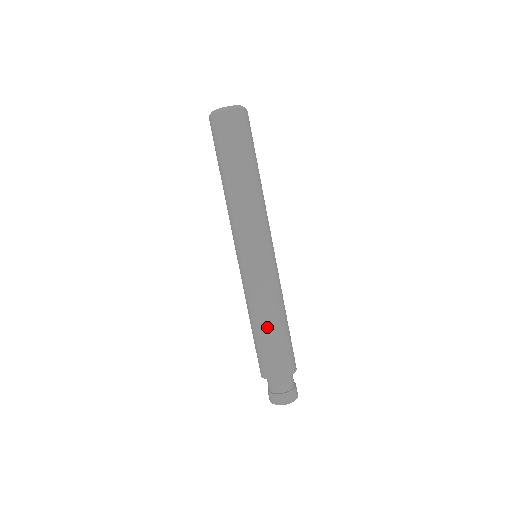
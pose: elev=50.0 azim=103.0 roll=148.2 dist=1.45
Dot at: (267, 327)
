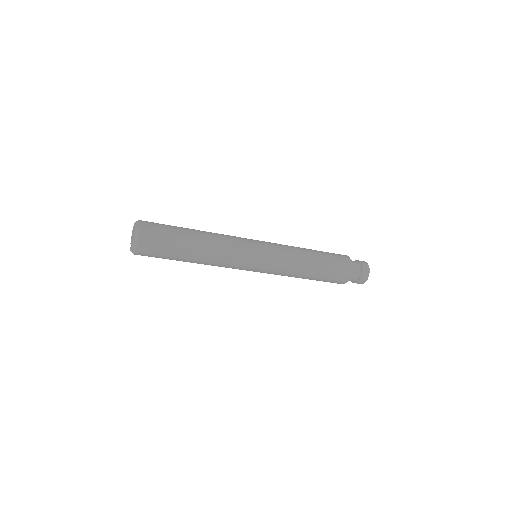
Dot at: (310, 276)
